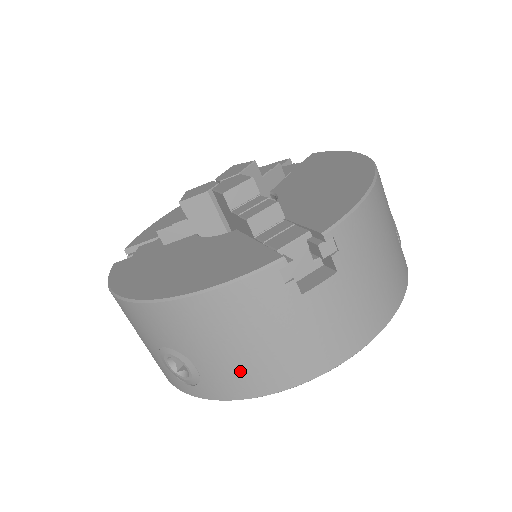
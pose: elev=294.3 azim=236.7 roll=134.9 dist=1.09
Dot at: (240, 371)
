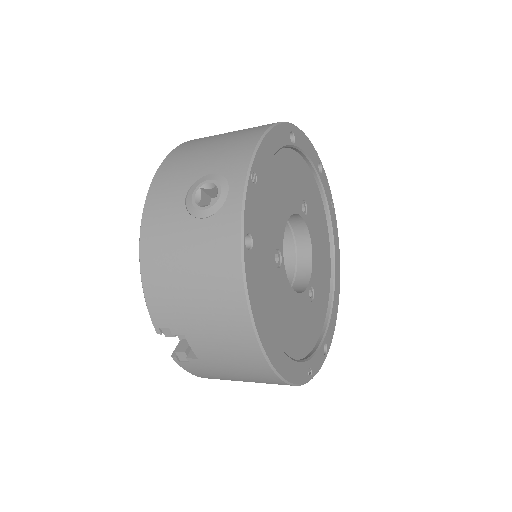
Dot at: (230, 146)
